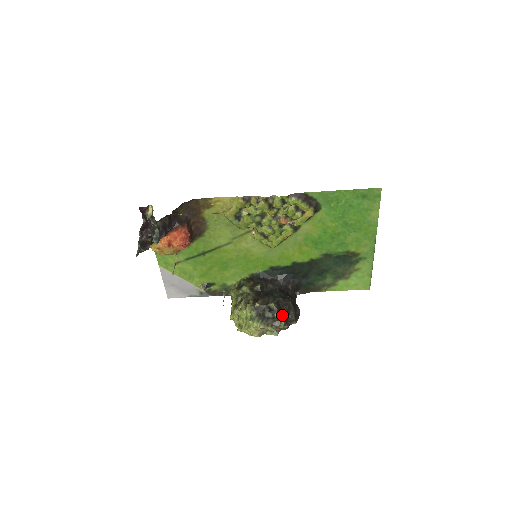
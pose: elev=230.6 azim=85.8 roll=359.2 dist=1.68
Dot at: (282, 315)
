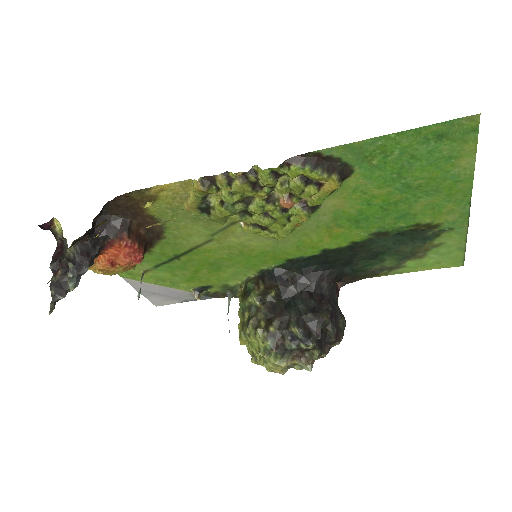
Dot at: (313, 344)
